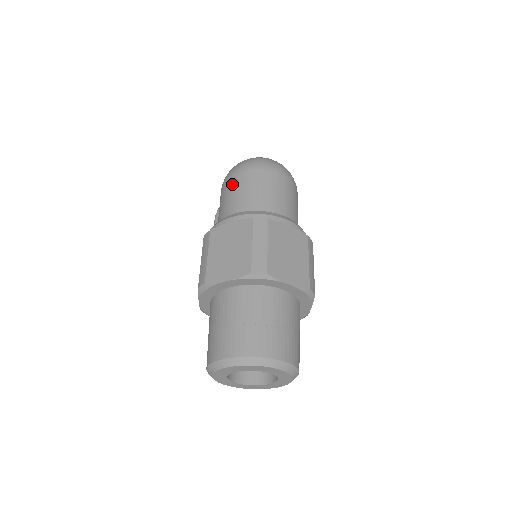
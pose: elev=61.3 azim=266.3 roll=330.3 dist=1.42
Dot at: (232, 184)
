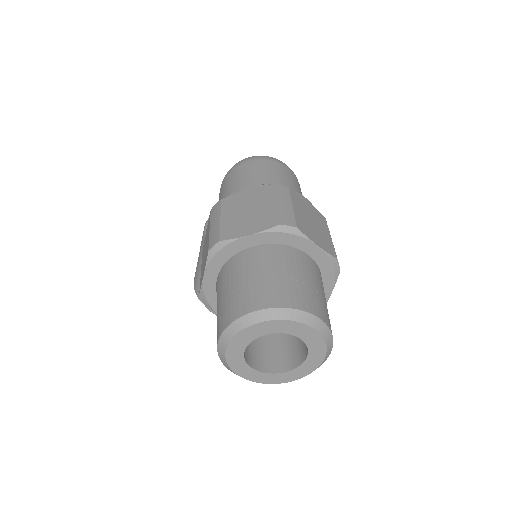
Dot at: (239, 171)
